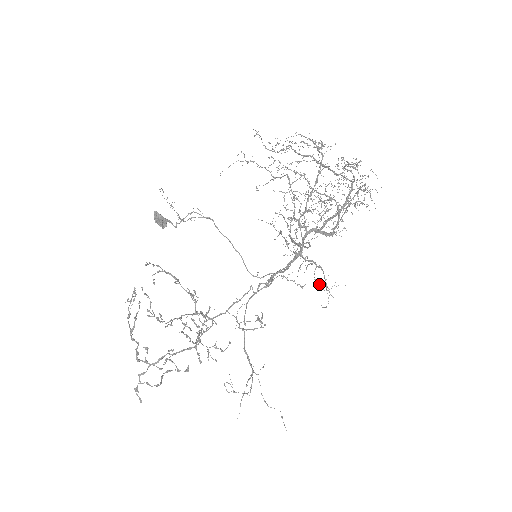
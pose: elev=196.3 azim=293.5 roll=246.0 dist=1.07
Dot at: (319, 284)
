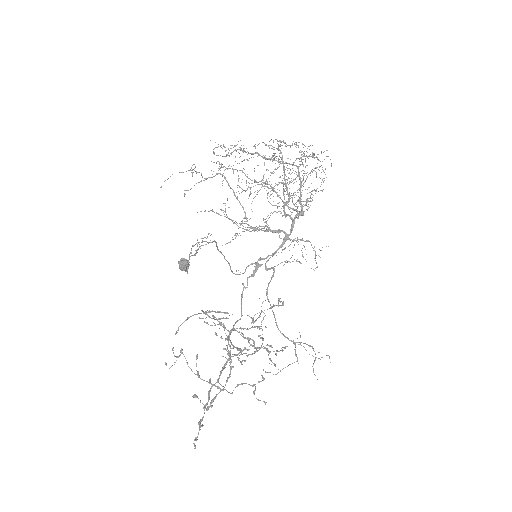
Dot at: occluded
